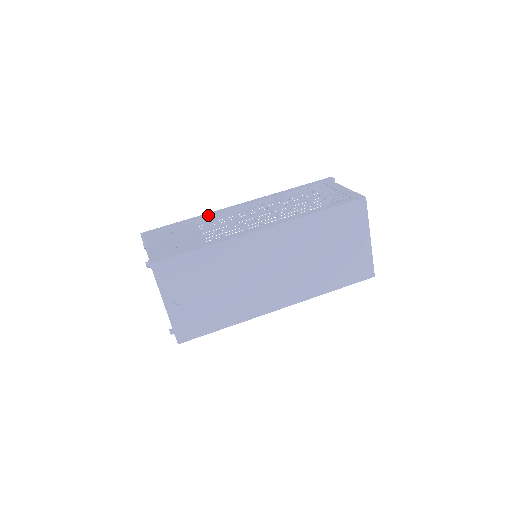
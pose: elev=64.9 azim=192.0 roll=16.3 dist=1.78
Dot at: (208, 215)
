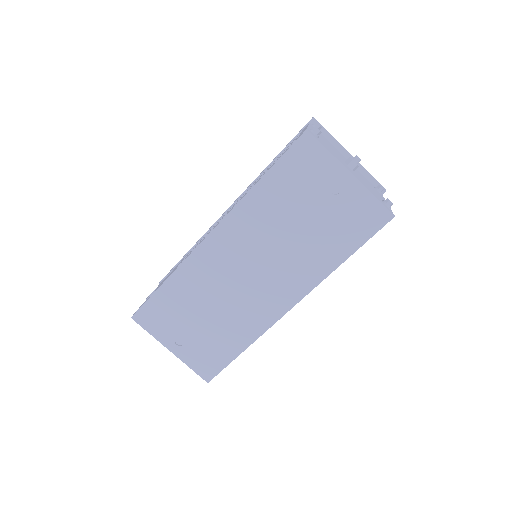
Dot at: (204, 234)
